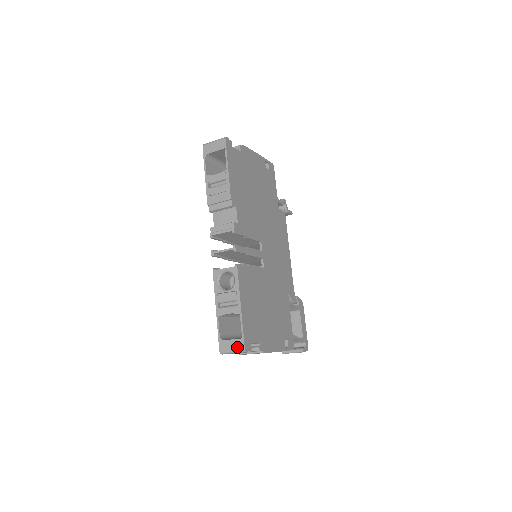
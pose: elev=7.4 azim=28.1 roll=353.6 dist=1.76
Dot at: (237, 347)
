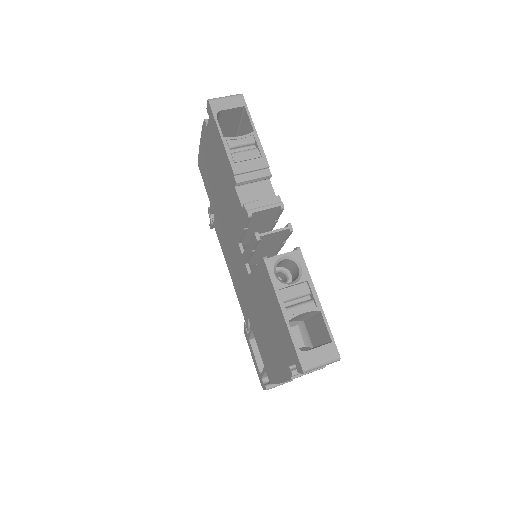
Dot at: (328, 355)
